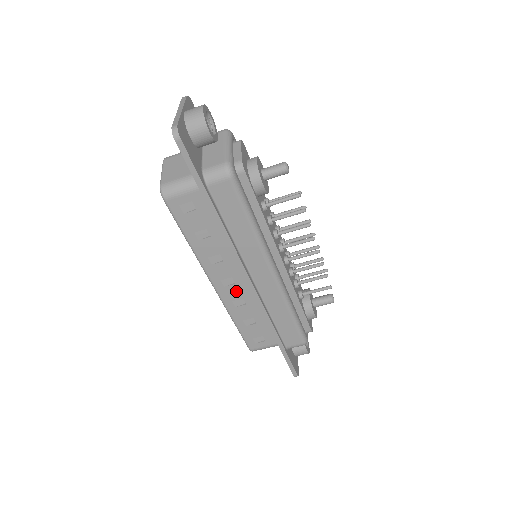
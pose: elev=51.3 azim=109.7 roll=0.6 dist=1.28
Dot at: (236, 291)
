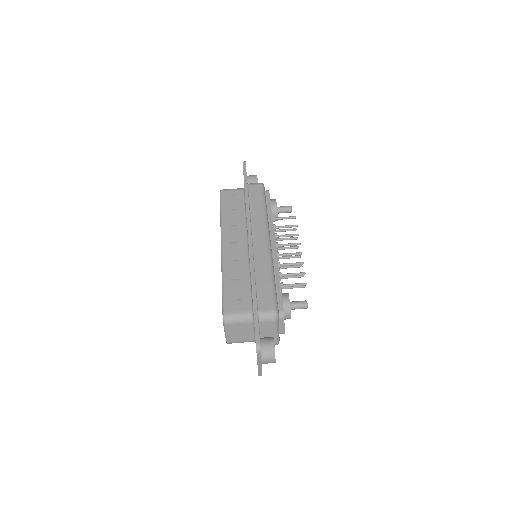
Dot at: (236, 253)
